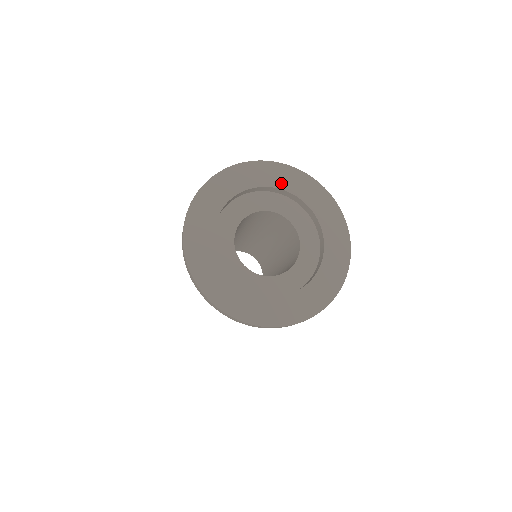
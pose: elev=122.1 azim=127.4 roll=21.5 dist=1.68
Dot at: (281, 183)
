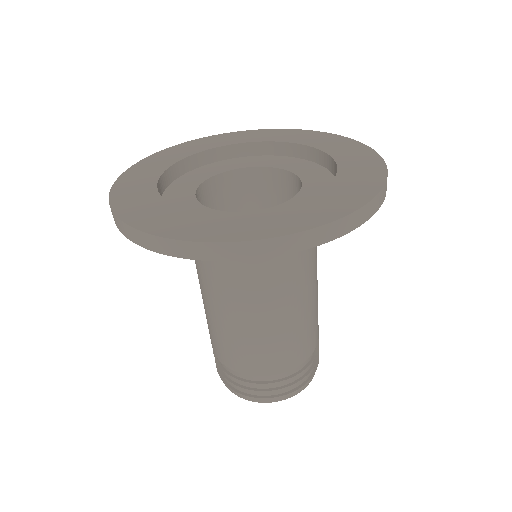
Dot at: (277, 138)
